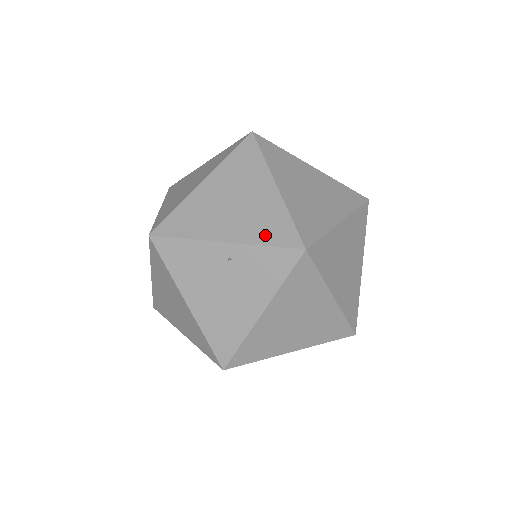
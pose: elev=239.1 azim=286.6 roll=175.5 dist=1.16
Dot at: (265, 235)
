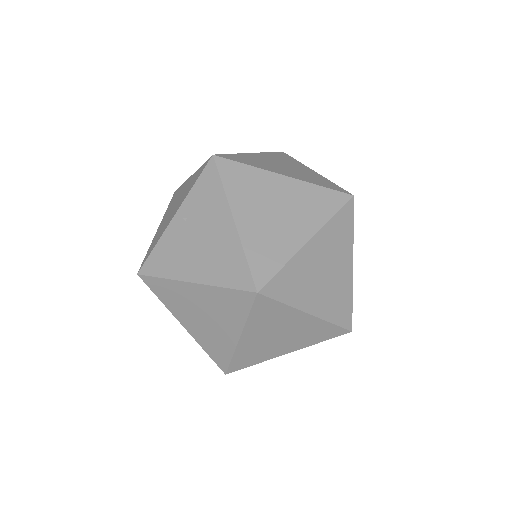
Dot at: (192, 185)
